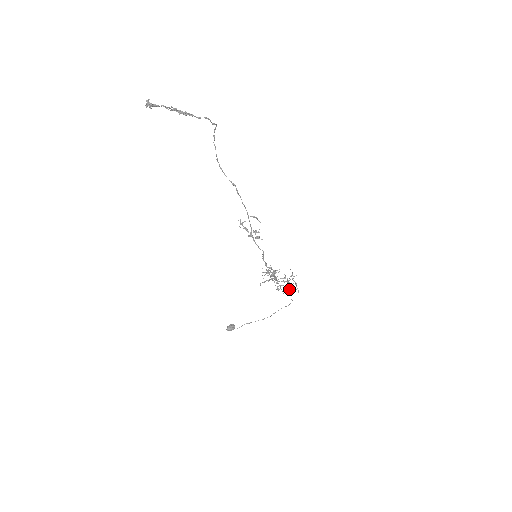
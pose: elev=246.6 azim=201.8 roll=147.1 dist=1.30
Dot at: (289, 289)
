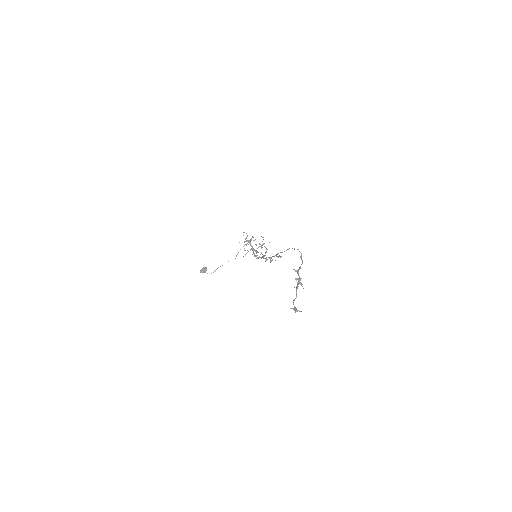
Dot at: (262, 254)
